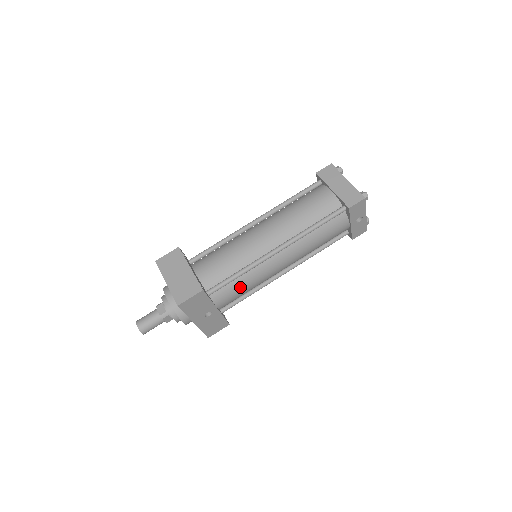
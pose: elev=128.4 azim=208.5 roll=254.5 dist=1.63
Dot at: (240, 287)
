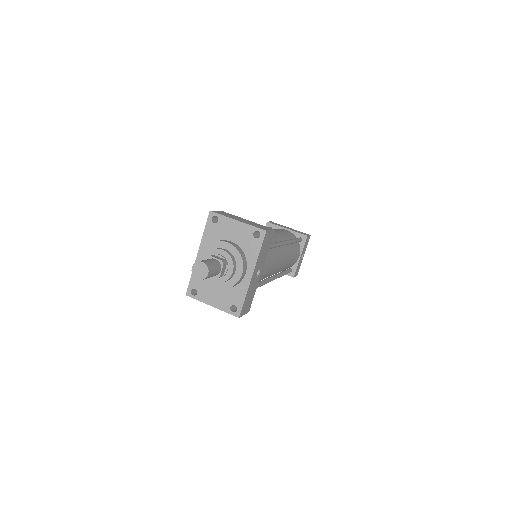
Dot at: (270, 261)
